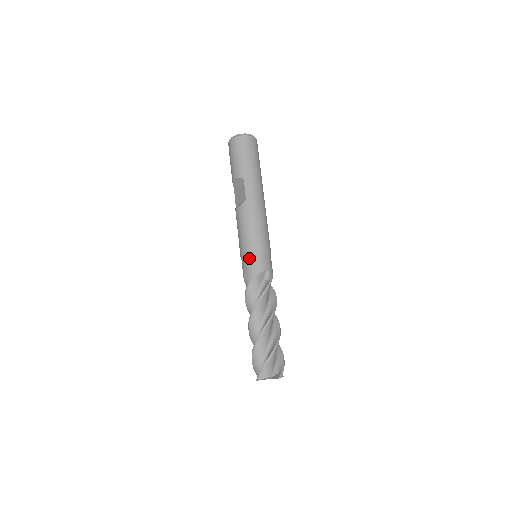
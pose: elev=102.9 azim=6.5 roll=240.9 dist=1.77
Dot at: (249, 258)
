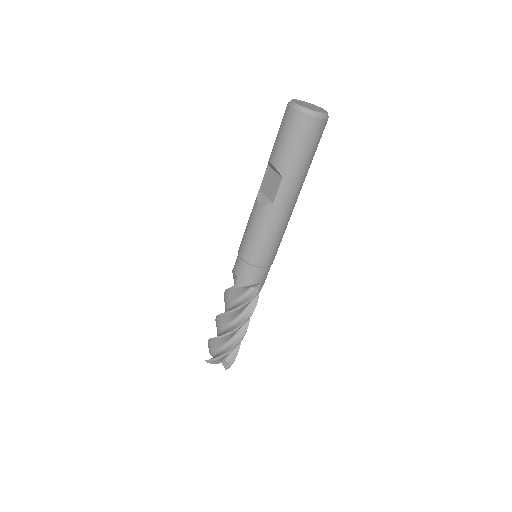
Dot at: (246, 266)
